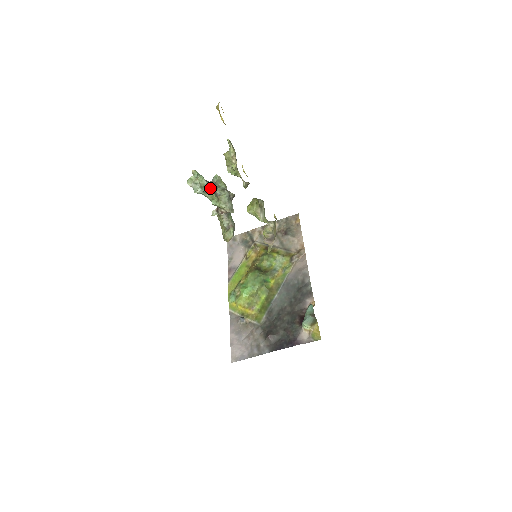
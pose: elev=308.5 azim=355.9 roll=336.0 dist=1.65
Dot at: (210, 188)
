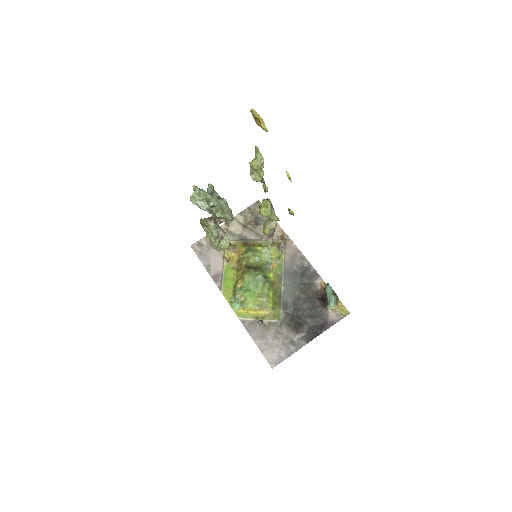
Dot at: (216, 201)
